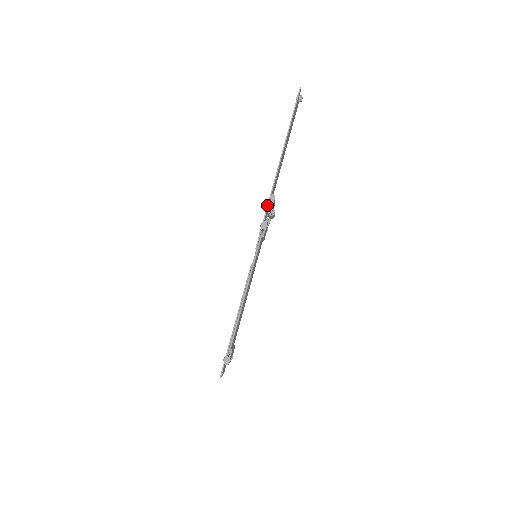
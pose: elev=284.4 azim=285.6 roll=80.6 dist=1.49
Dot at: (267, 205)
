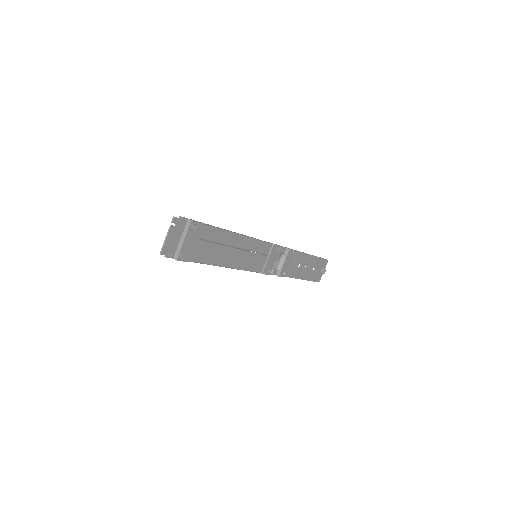
Dot at: (284, 247)
